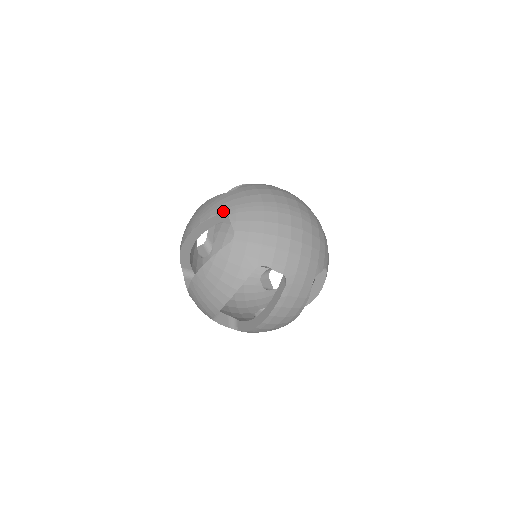
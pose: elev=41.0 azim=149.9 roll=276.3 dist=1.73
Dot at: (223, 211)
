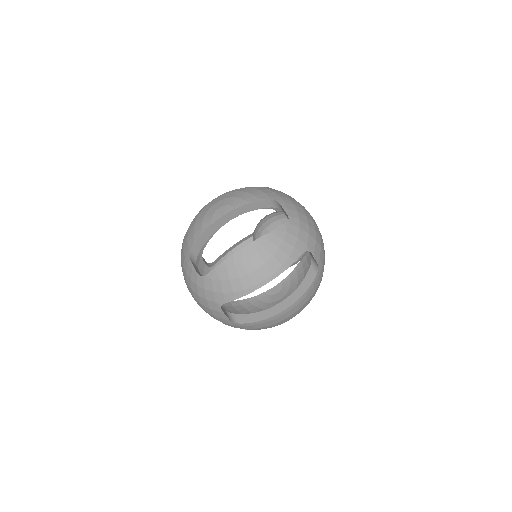
Dot at: (271, 198)
